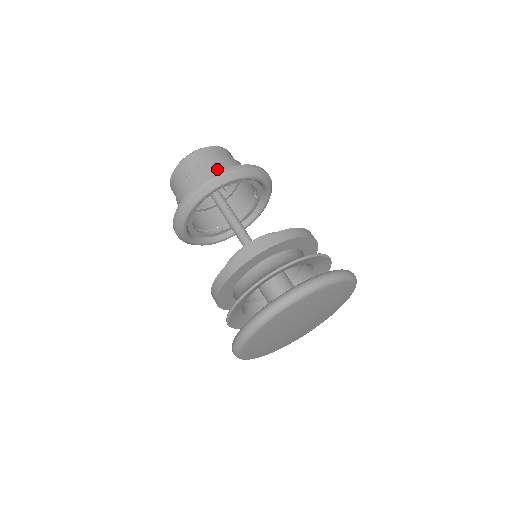
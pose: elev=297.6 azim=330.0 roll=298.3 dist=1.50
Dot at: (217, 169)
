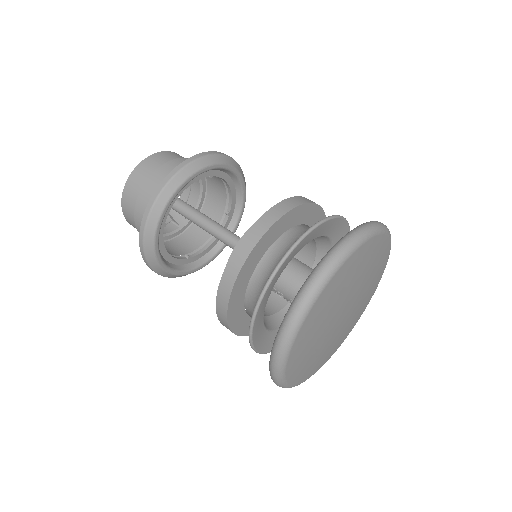
Dot at: occluded
